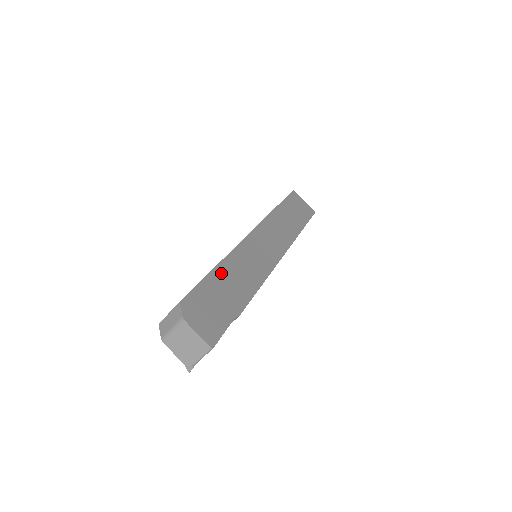
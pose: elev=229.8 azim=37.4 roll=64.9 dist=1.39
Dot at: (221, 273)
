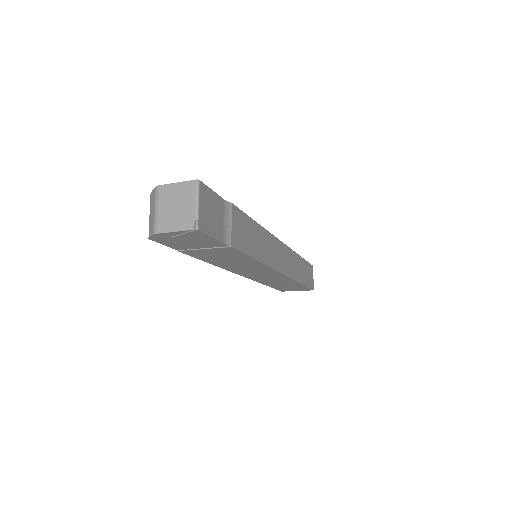
Dot at: occluded
